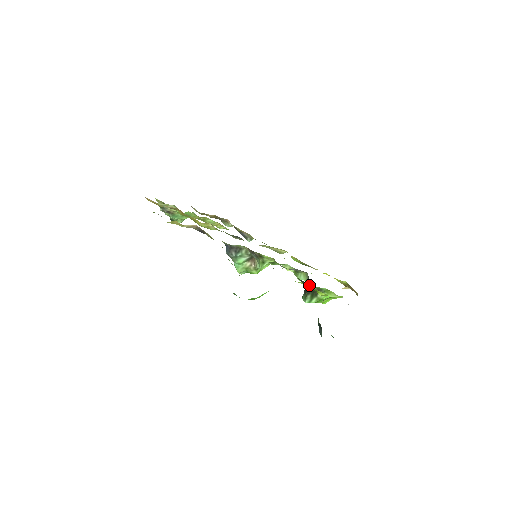
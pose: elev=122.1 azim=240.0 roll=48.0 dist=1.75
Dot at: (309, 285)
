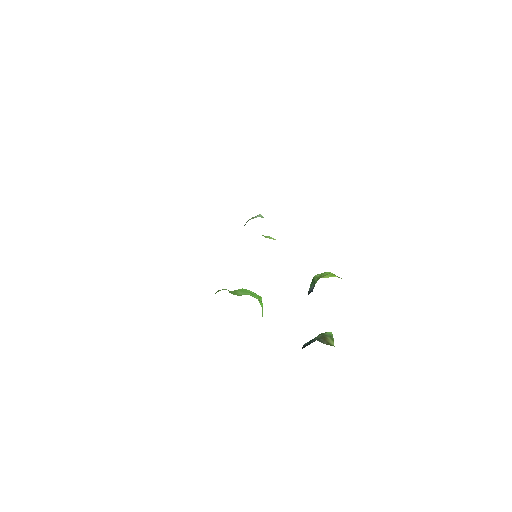
Dot at: occluded
